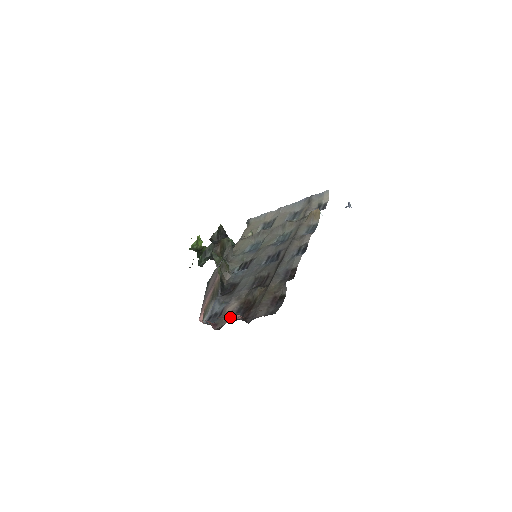
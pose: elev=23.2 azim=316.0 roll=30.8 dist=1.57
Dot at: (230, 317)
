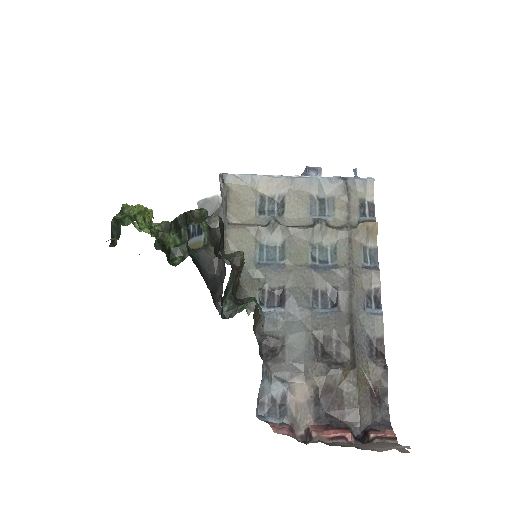
Dot at: (309, 414)
